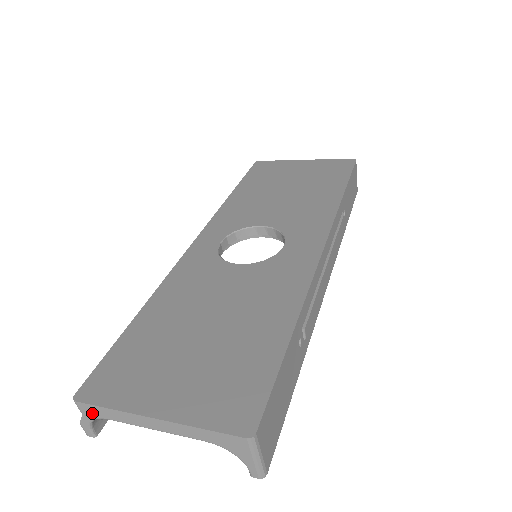
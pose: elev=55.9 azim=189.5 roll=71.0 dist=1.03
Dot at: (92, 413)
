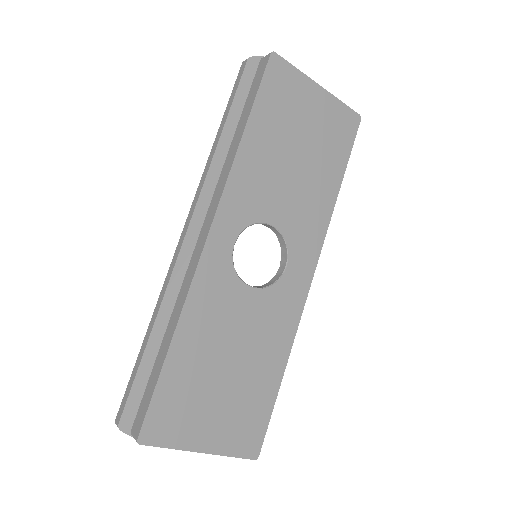
Dot at: occluded
